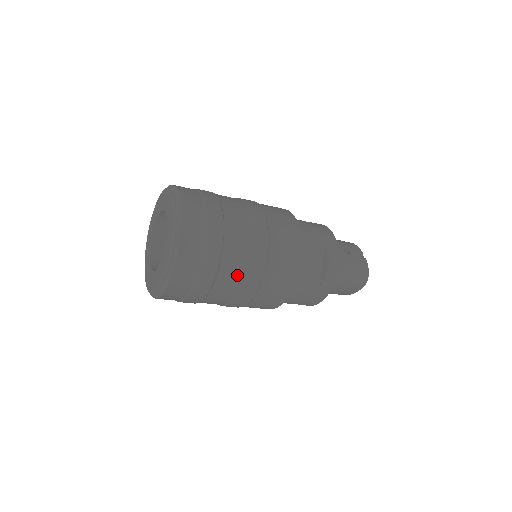
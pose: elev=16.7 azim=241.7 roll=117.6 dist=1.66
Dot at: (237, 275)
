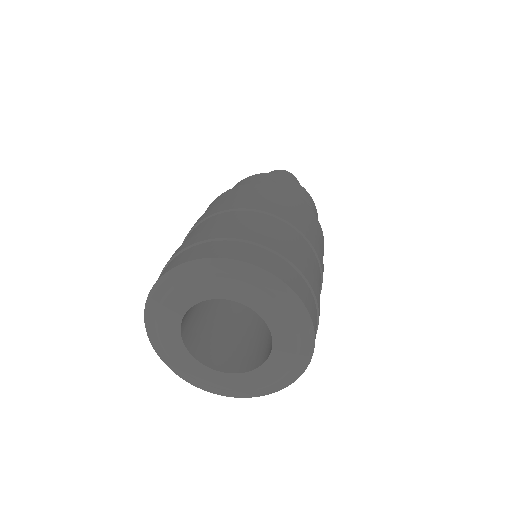
Dot at: occluded
